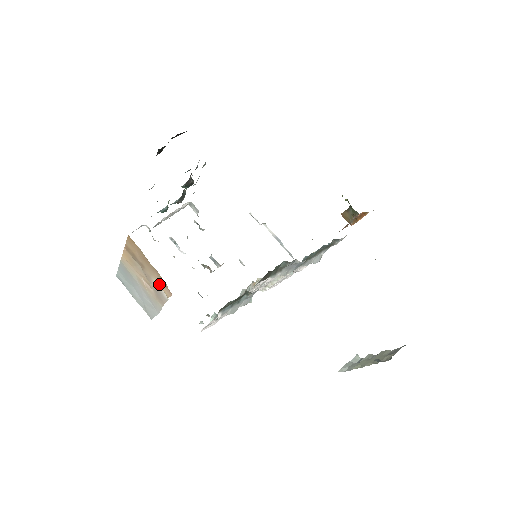
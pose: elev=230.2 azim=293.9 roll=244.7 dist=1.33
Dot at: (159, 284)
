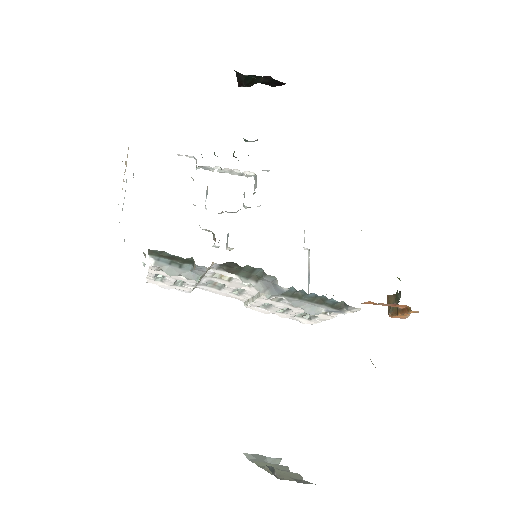
Dot at: occluded
